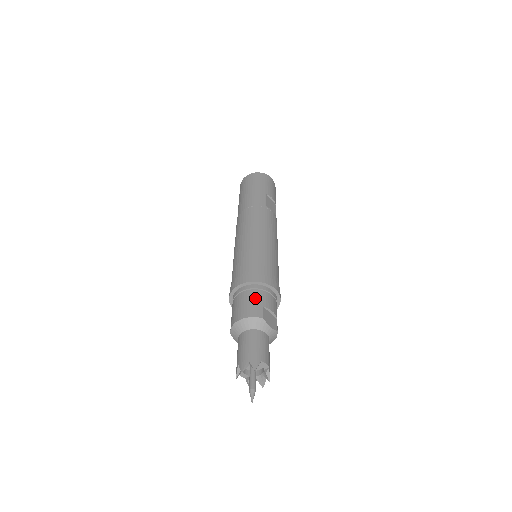
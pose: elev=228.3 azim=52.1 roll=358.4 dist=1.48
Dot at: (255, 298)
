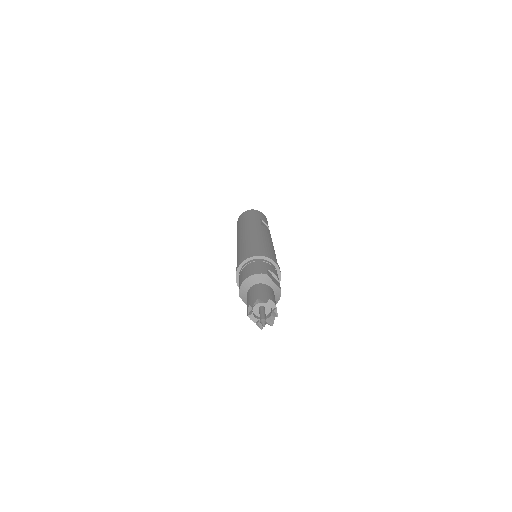
Dot at: (259, 265)
